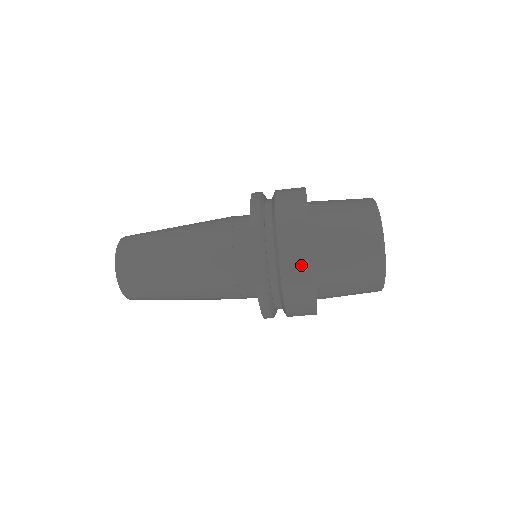
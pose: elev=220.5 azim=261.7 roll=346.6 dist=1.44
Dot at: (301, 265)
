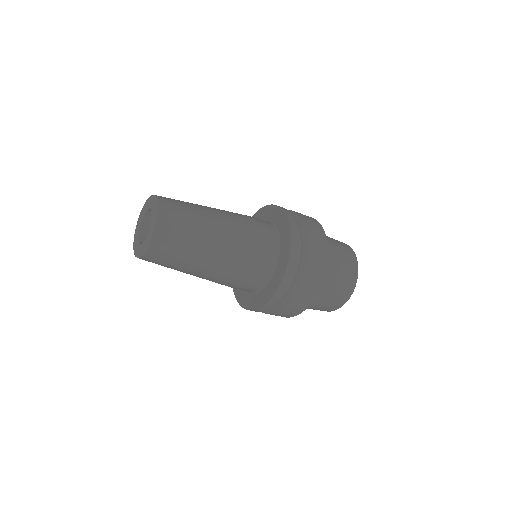
Dot at: (296, 310)
